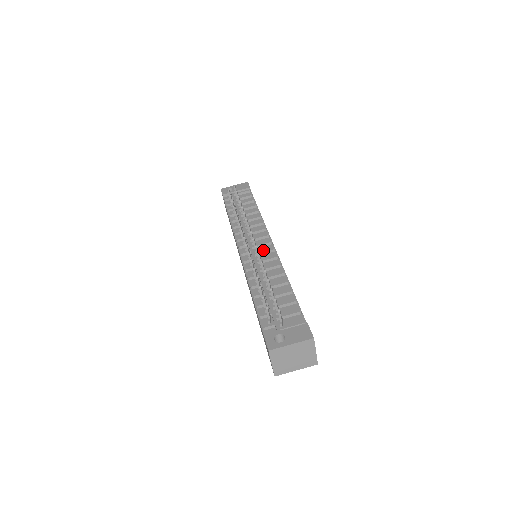
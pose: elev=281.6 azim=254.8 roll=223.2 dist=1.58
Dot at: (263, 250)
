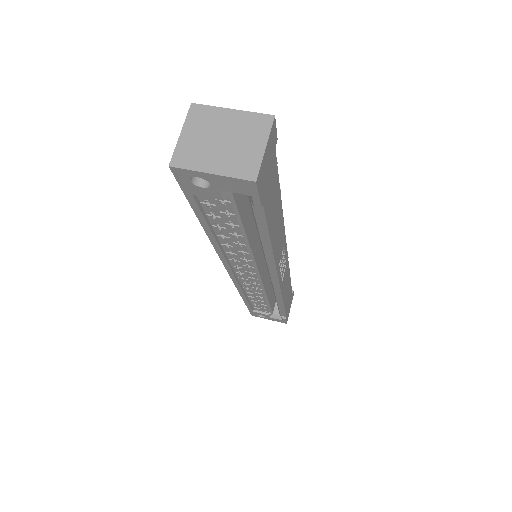
Dot at: occluded
